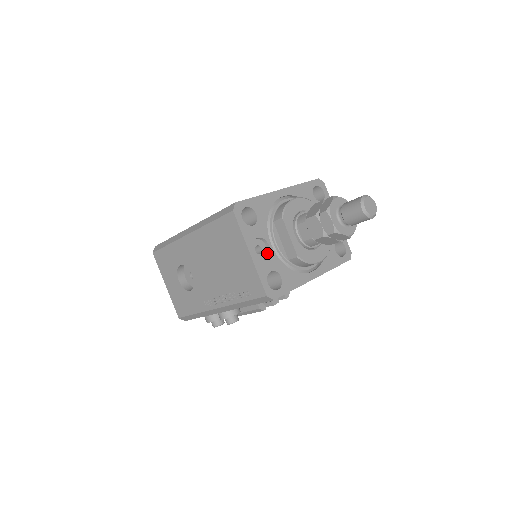
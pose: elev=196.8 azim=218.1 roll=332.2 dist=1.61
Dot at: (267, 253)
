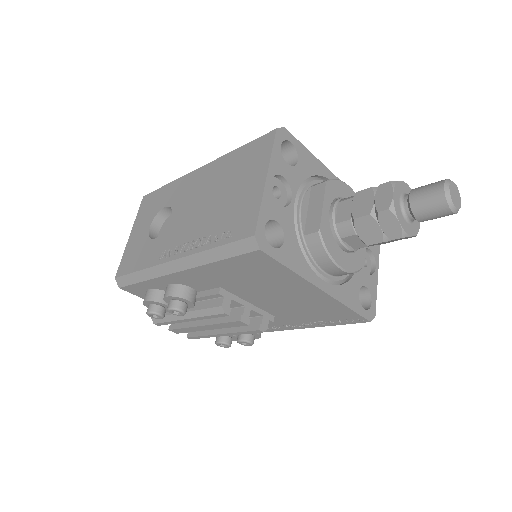
Dot at: (284, 206)
